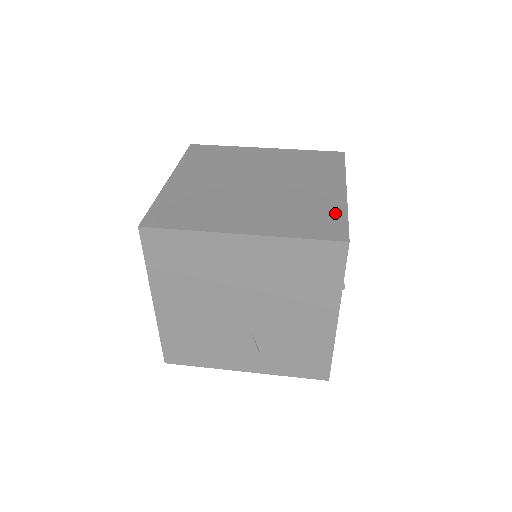
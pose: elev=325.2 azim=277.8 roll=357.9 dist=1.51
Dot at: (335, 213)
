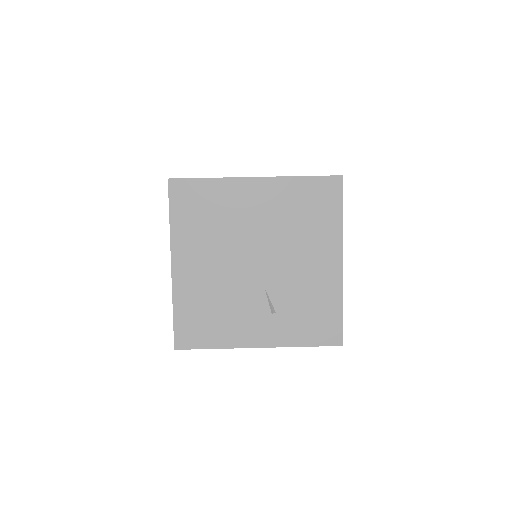
Dot at: occluded
